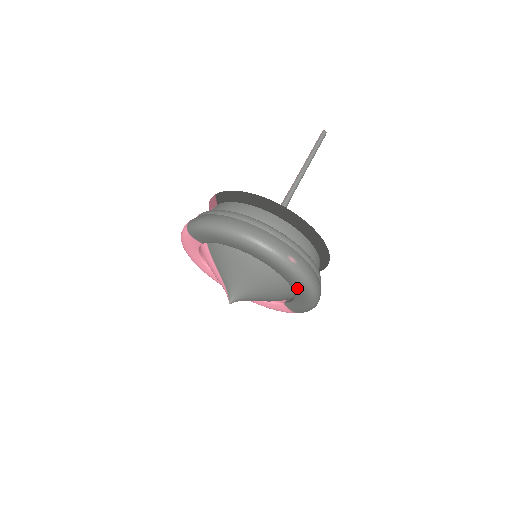
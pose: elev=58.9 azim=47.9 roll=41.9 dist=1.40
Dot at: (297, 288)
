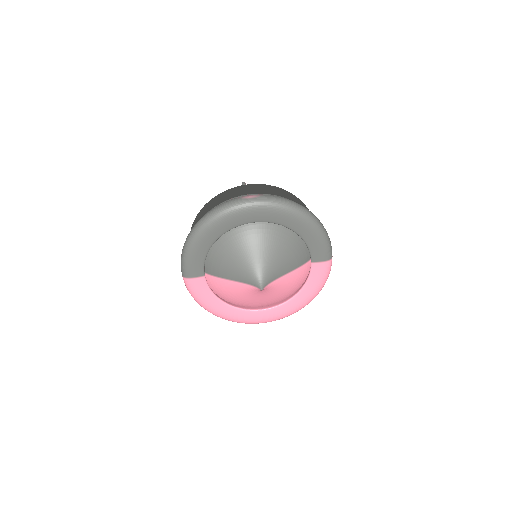
Dot at: (284, 218)
